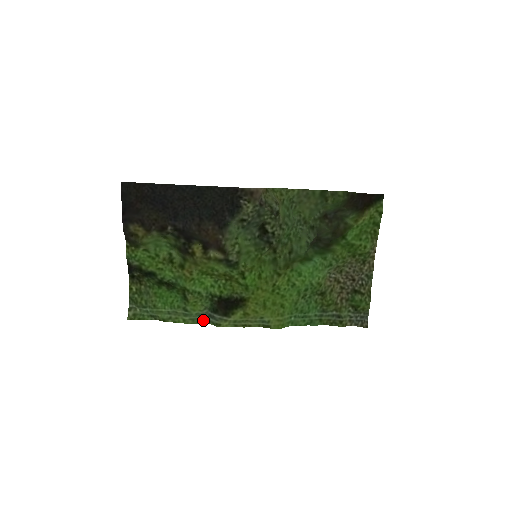
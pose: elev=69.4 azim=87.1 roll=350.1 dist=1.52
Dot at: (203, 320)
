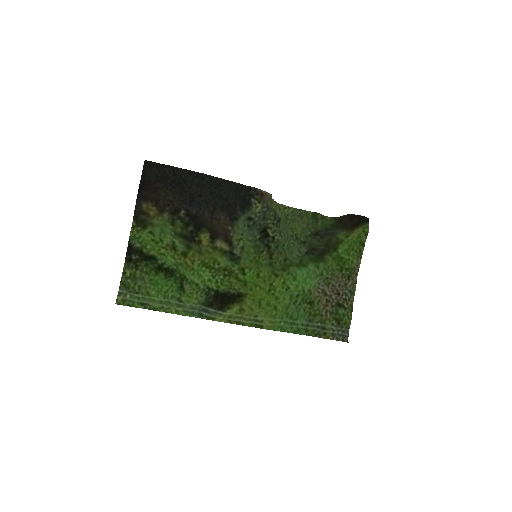
Dot at: (195, 314)
